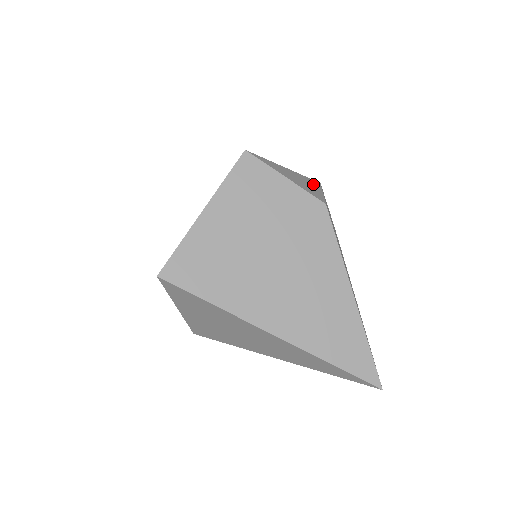
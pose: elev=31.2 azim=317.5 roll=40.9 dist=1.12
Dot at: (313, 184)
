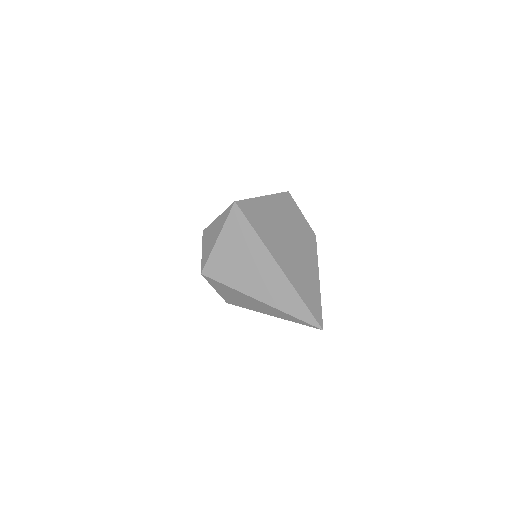
Dot at: occluded
